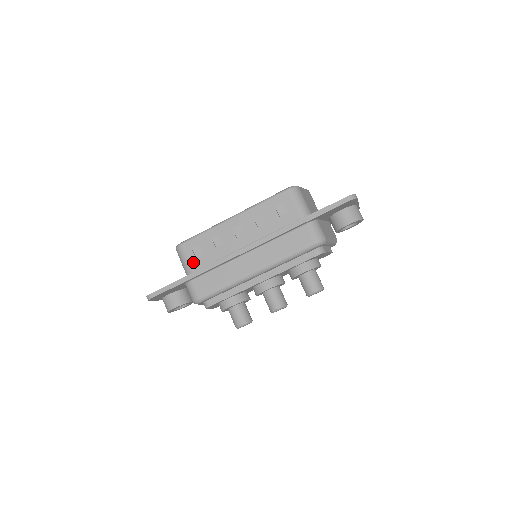
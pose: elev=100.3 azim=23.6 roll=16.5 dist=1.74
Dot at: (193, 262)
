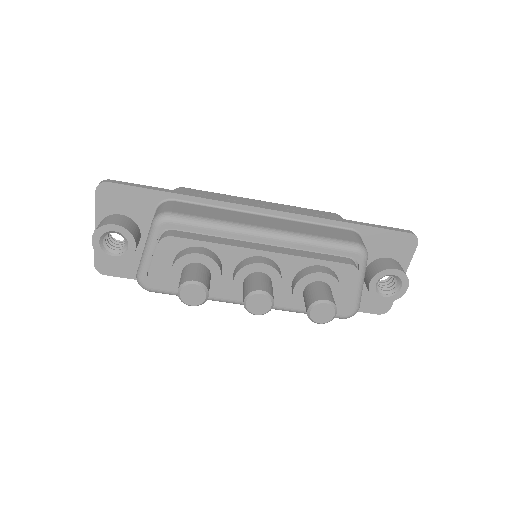
Dot at: occluded
